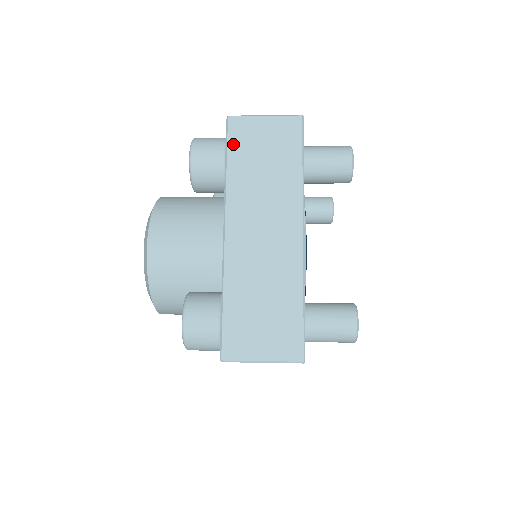
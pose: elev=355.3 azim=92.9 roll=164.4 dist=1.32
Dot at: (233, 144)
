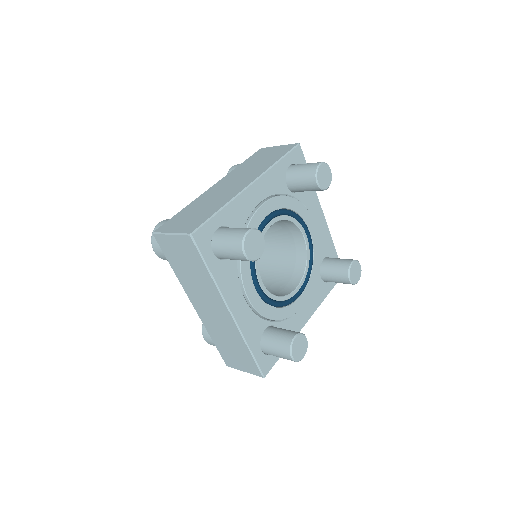
Dot at: (166, 254)
